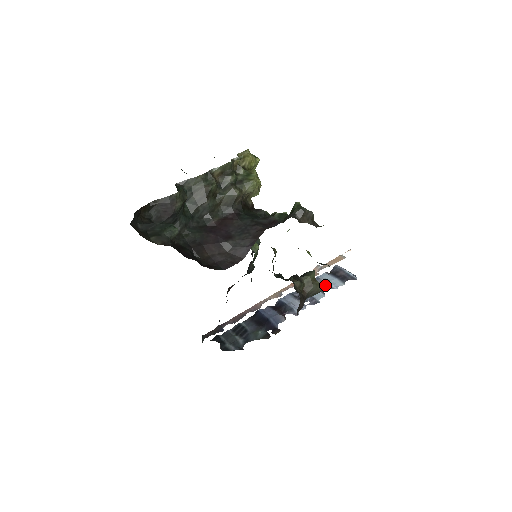
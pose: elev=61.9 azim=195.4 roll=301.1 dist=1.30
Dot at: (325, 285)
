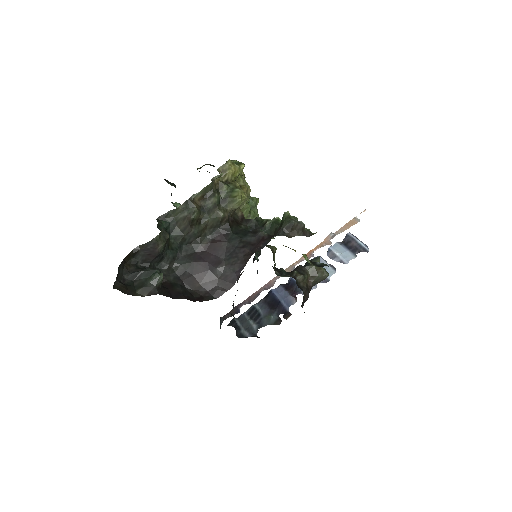
Dot at: (336, 259)
